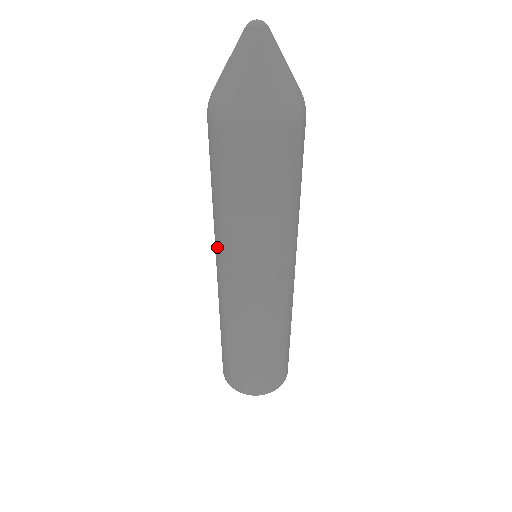
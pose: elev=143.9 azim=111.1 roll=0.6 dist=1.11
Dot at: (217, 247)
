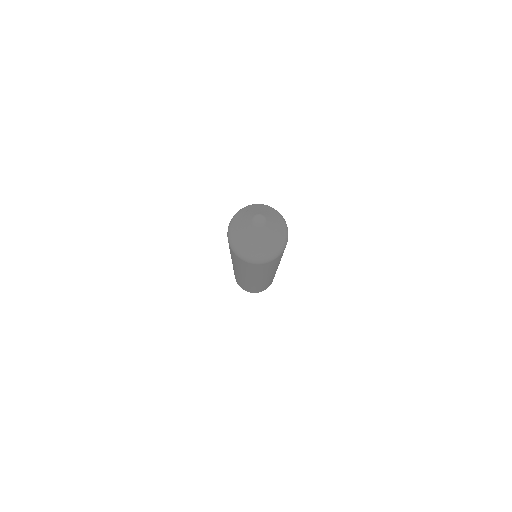
Dot at: (247, 277)
